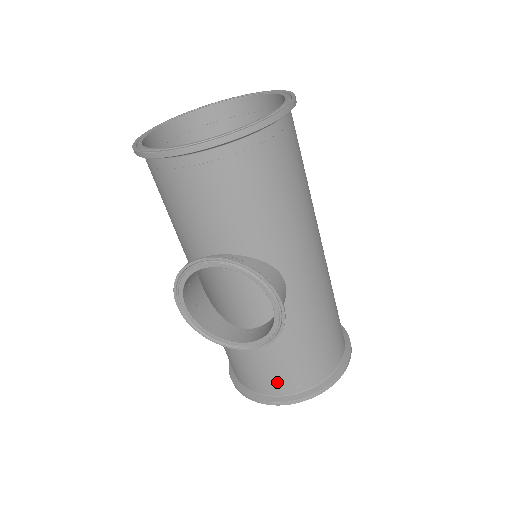
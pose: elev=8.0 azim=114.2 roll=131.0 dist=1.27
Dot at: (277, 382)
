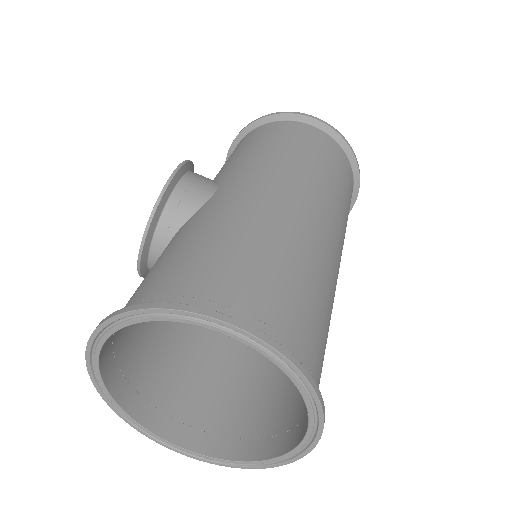
Dot at: occluded
